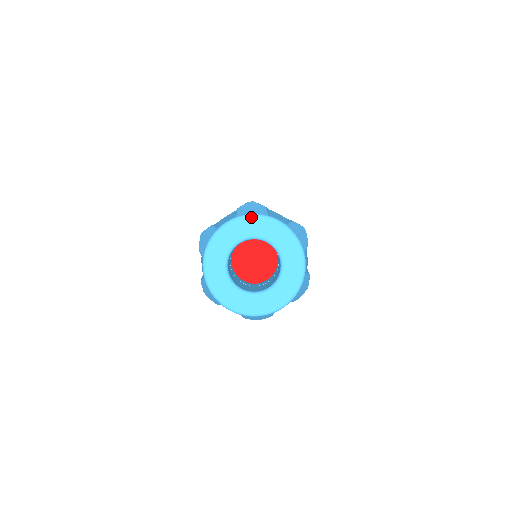
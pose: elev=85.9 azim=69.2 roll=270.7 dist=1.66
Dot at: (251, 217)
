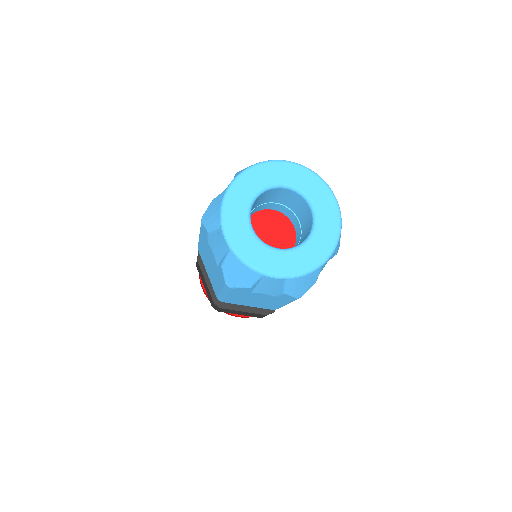
Dot at: (316, 175)
